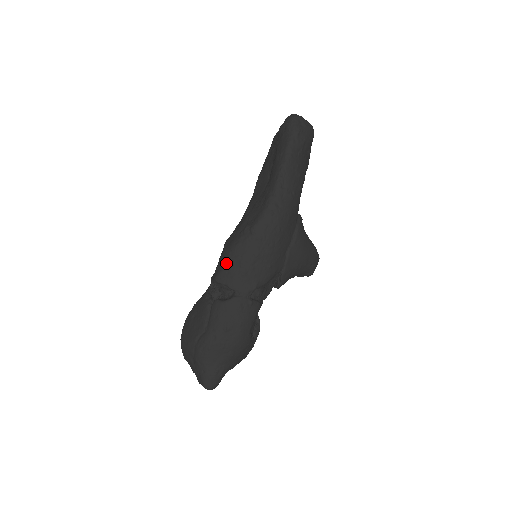
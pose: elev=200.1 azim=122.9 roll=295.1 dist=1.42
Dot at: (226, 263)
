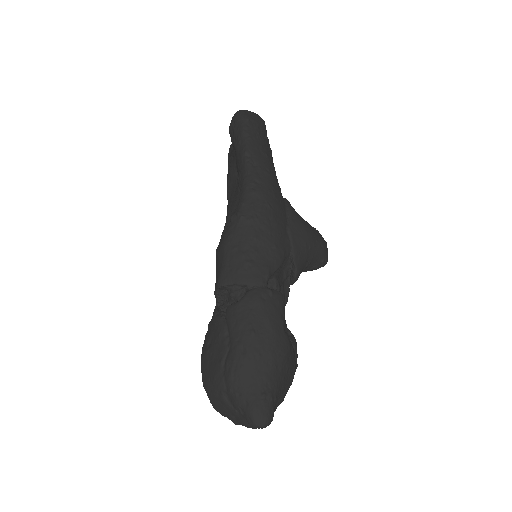
Dot at: (224, 261)
